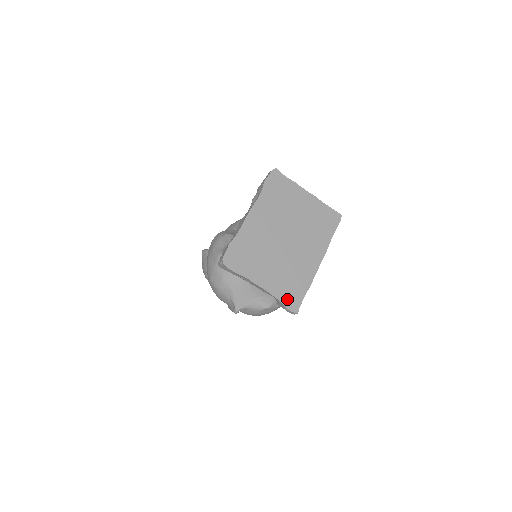
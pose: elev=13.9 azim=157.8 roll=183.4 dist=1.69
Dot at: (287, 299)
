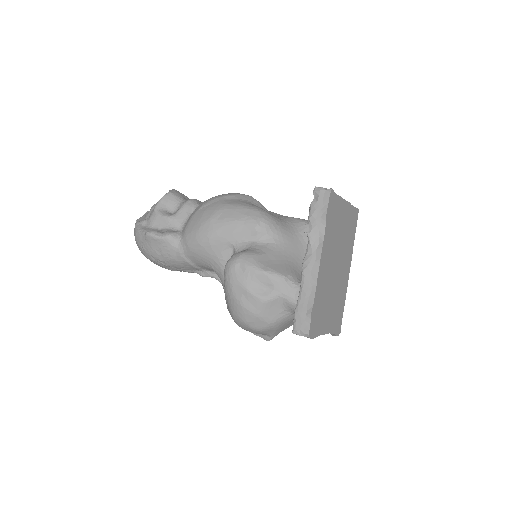
Dot at: (337, 327)
